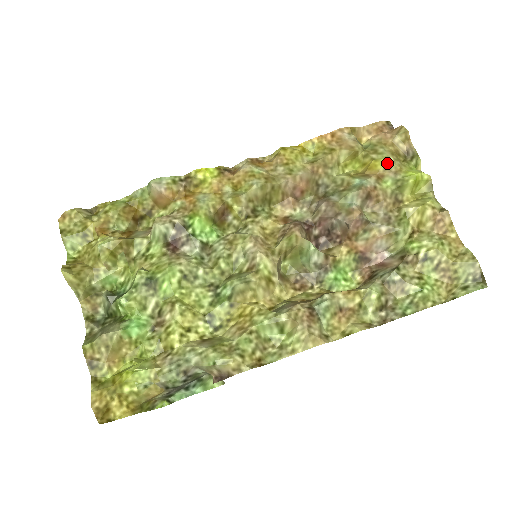
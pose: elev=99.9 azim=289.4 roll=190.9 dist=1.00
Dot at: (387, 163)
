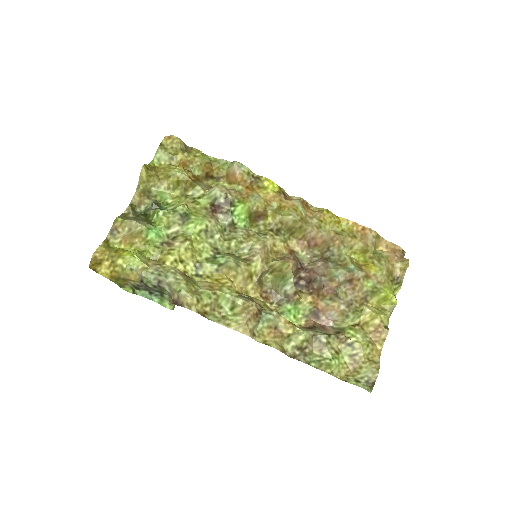
Dot at: (379, 272)
